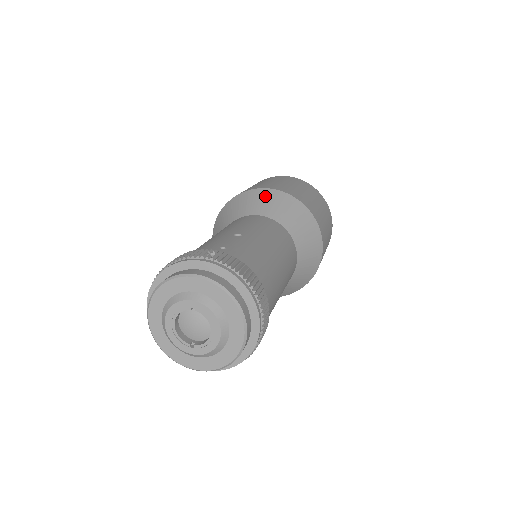
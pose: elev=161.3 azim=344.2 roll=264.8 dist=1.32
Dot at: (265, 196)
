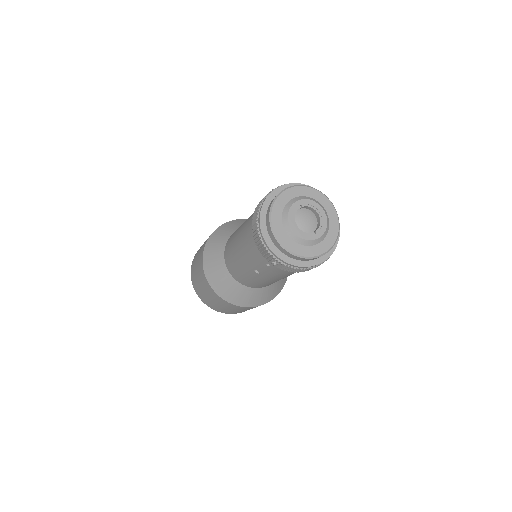
Dot at: (229, 225)
